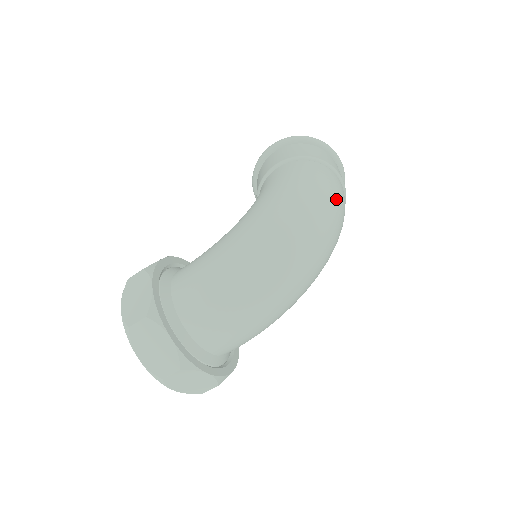
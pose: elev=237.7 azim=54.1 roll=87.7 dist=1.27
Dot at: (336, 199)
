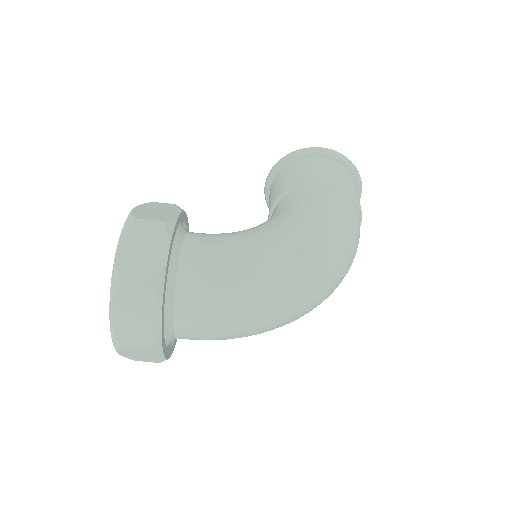
Dot at: occluded
